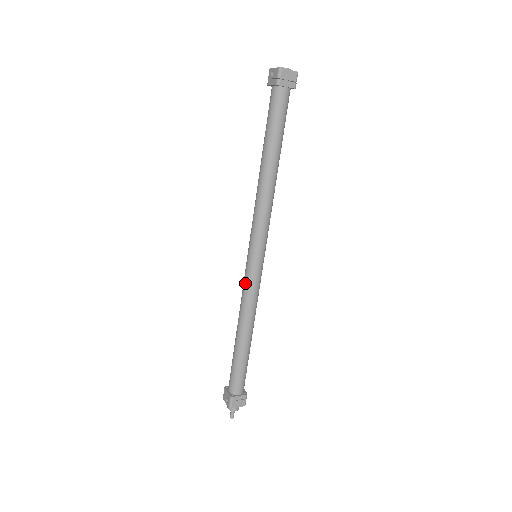
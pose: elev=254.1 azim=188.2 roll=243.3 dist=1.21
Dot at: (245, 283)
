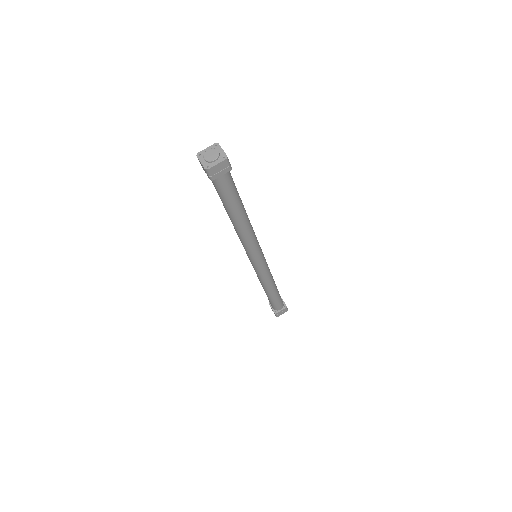
Dot at: (255, 271)
